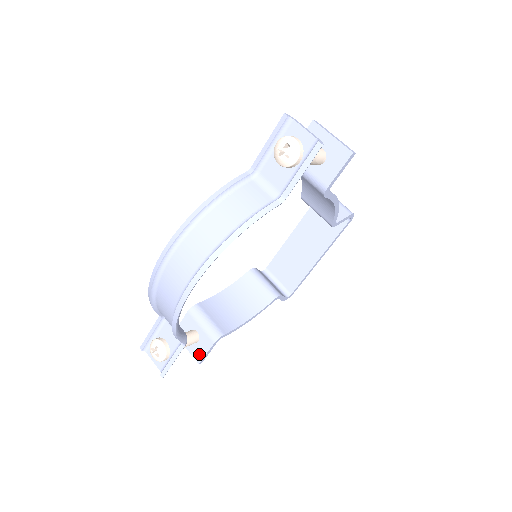
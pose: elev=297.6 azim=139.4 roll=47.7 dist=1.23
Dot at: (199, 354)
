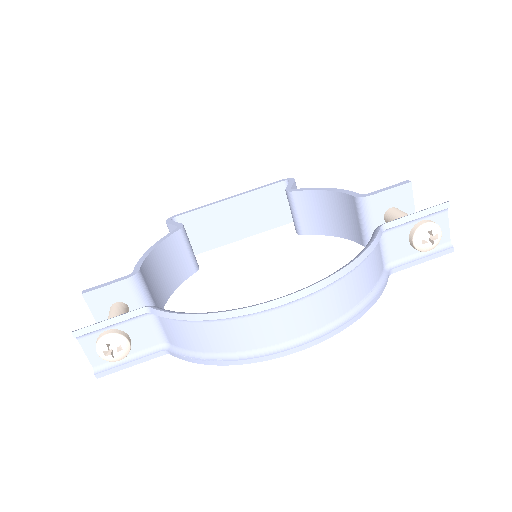
Dot at: occluded
